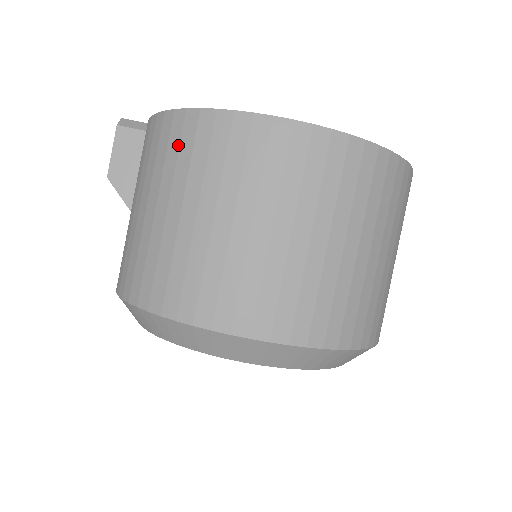
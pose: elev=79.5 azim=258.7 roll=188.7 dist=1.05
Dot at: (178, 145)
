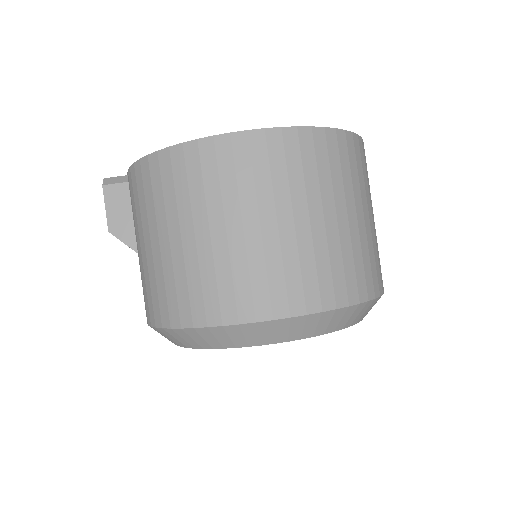
Dot at: (160, 183)
